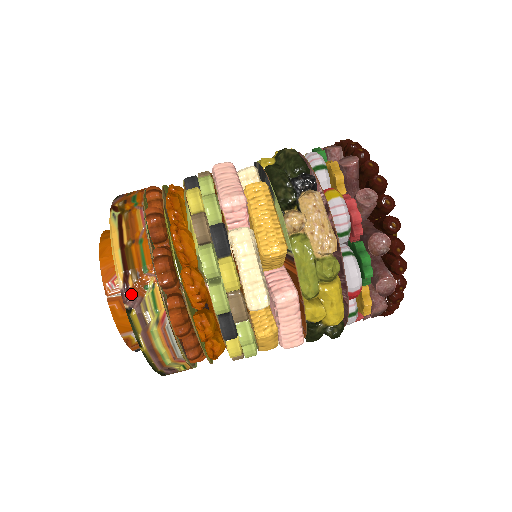
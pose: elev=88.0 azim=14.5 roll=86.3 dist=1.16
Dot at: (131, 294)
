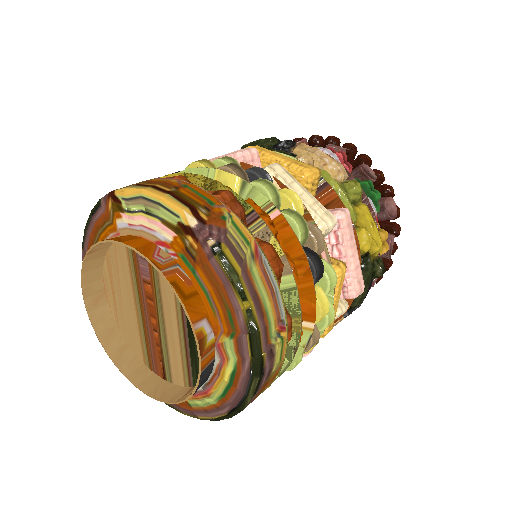
Dot at: (211, 227)
